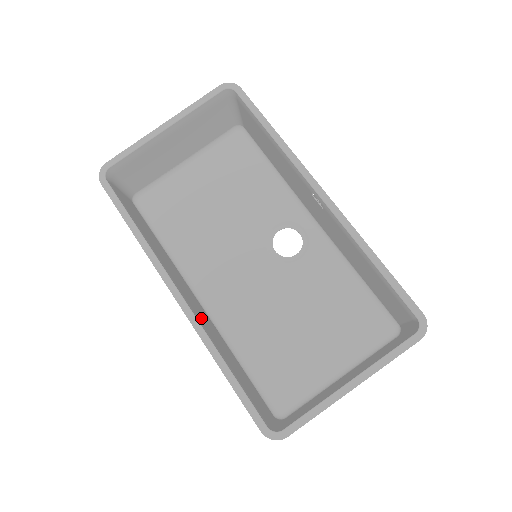
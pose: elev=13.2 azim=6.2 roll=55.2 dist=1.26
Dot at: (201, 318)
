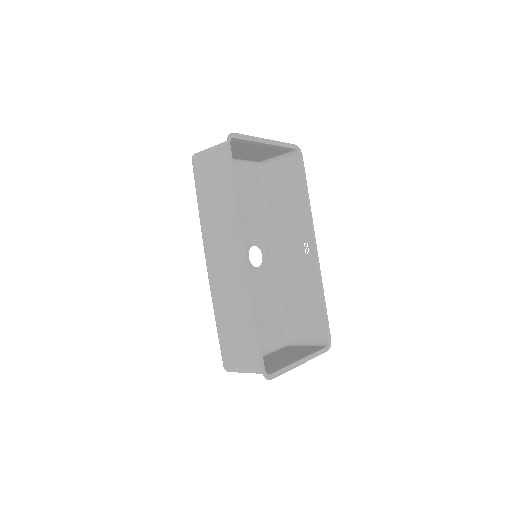
Dot at: (239, 279)
